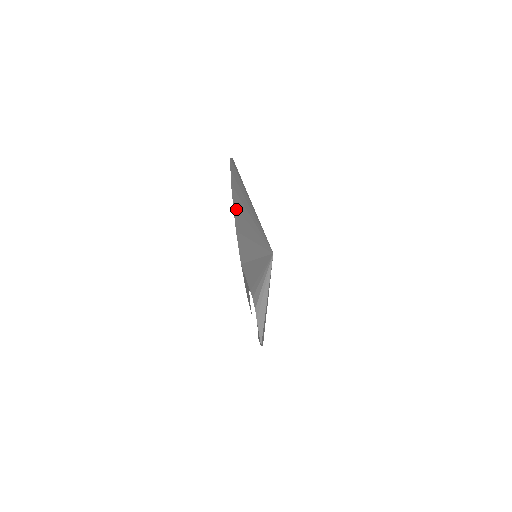
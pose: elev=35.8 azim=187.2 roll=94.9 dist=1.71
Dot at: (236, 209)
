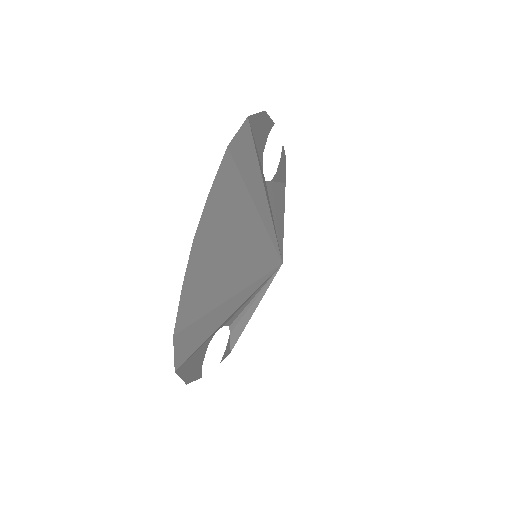
Dot at: (191, 285)
